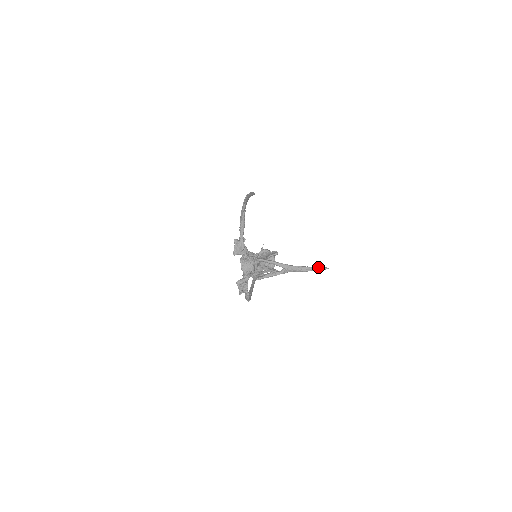
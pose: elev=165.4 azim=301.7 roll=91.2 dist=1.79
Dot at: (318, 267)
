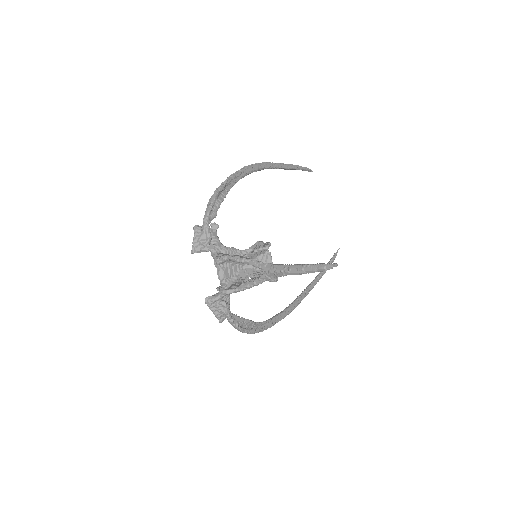
Dot at: (317, 264)
